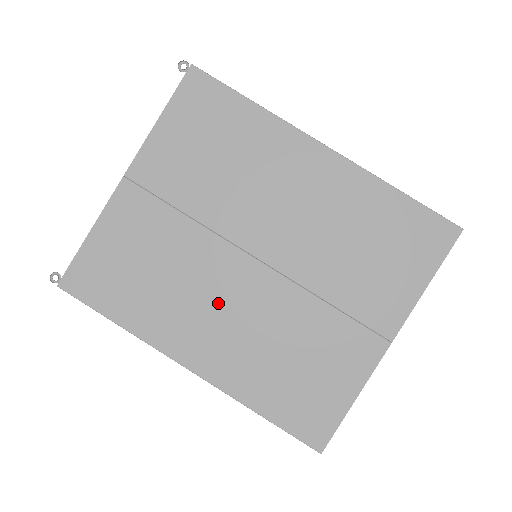
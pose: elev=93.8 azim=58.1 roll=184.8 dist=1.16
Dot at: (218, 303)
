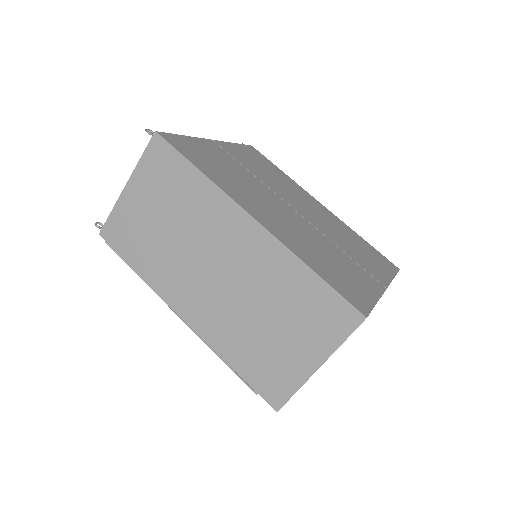
Dot at: (273, 208)
